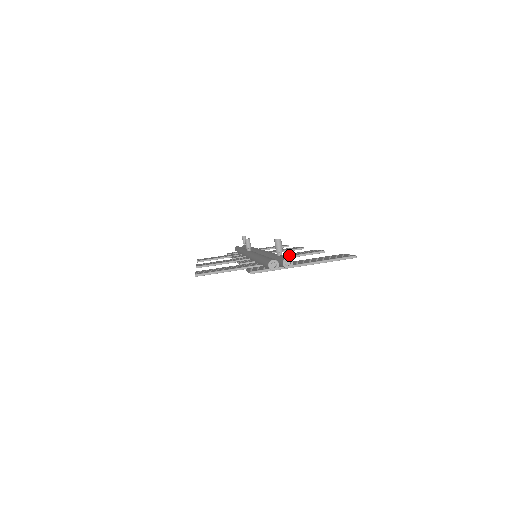
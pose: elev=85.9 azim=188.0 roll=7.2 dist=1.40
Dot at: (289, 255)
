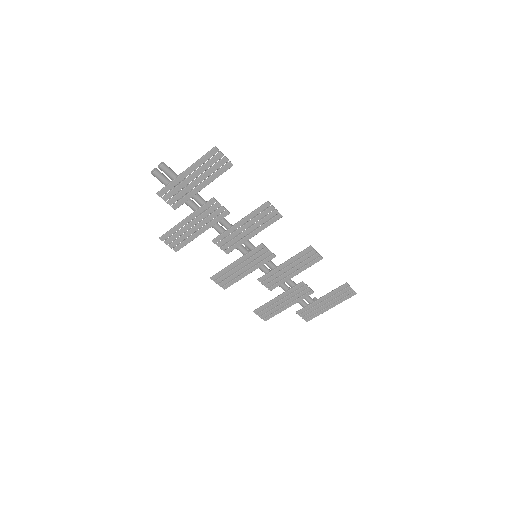
Dot at: (246, 220)
